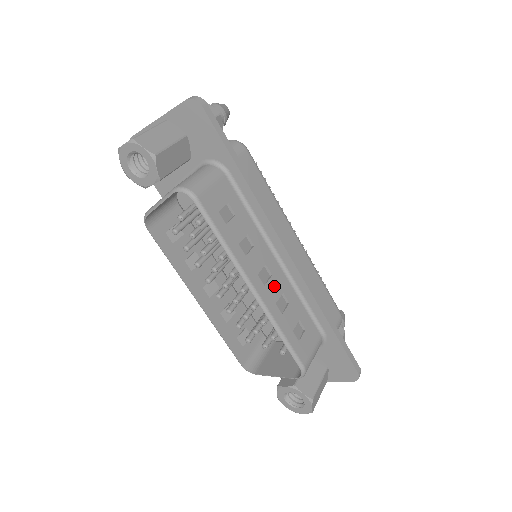
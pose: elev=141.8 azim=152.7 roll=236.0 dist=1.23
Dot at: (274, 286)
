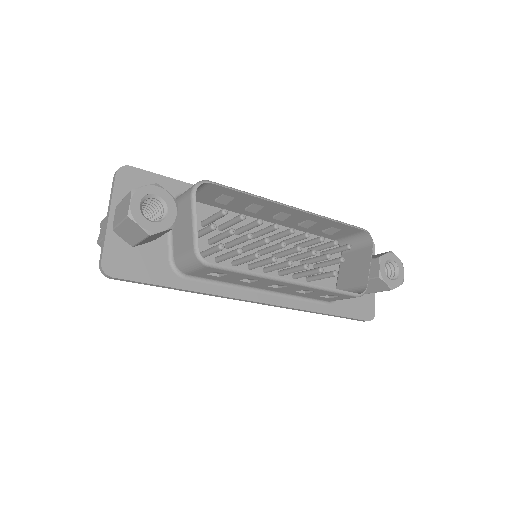
Dot at: (292, 217)
